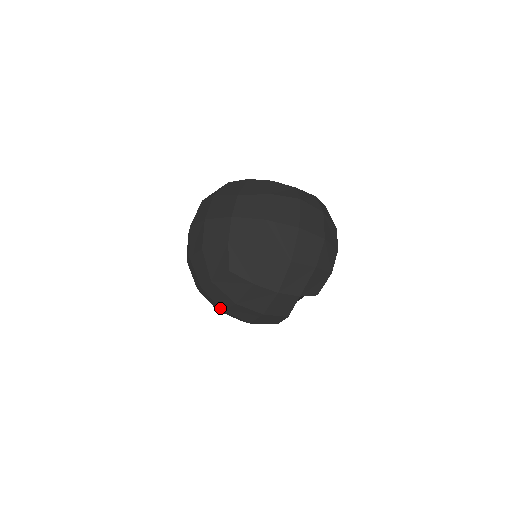
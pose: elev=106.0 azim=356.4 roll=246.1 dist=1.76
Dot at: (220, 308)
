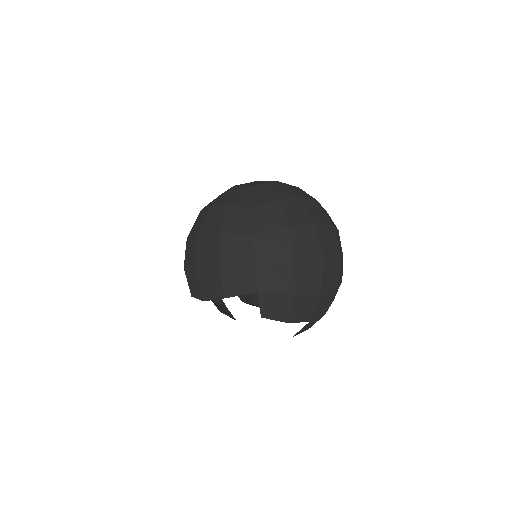
Dot at: (200, 230)
